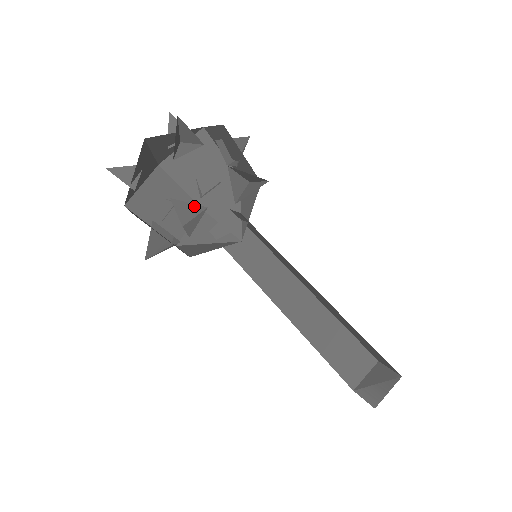
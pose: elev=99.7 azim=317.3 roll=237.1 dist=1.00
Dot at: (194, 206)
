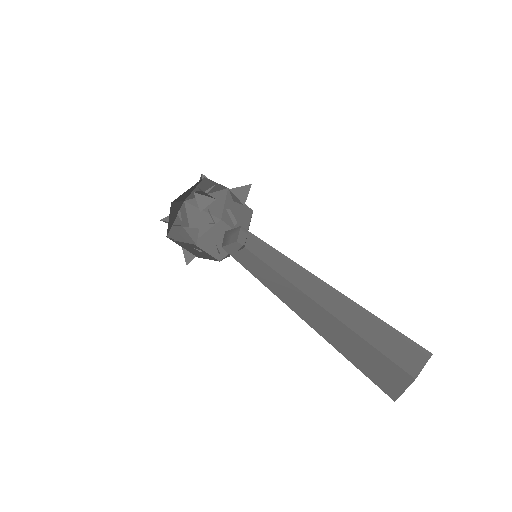
Dot at: (208, 198)
